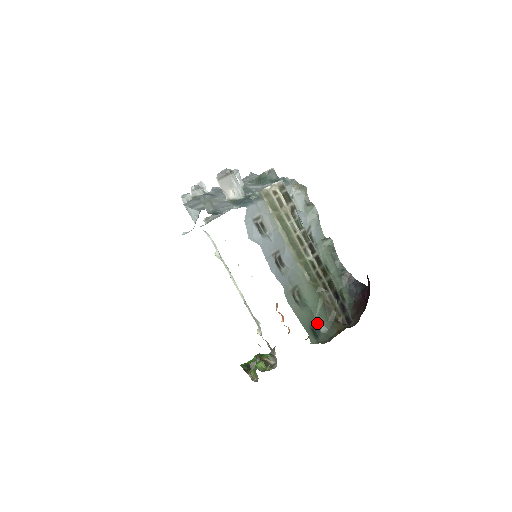
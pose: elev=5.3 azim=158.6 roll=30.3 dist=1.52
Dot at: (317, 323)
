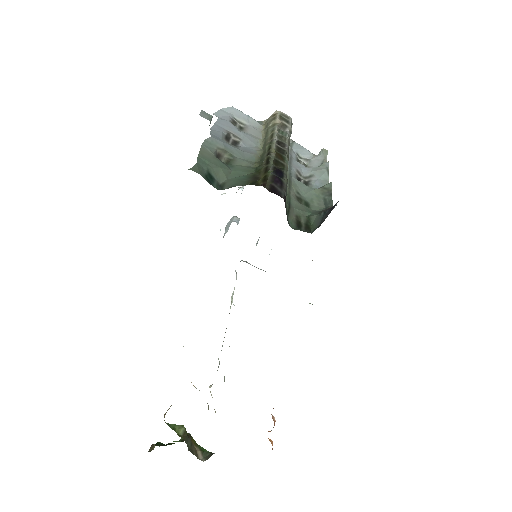
Dot at: (226, 183)
